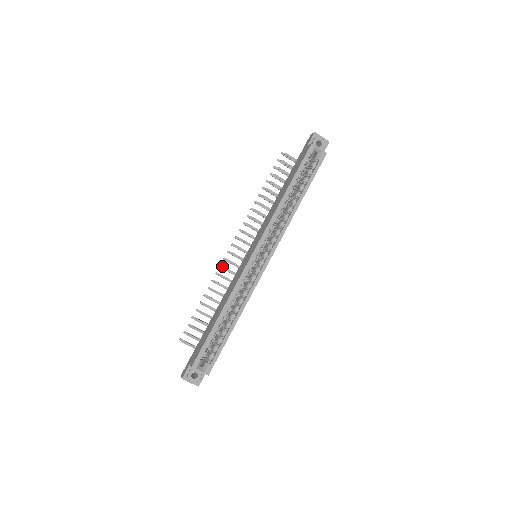
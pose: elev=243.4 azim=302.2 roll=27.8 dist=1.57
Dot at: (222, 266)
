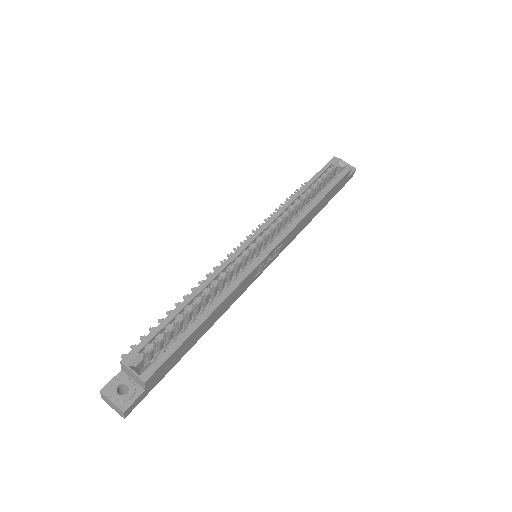
Dot at: occluded
